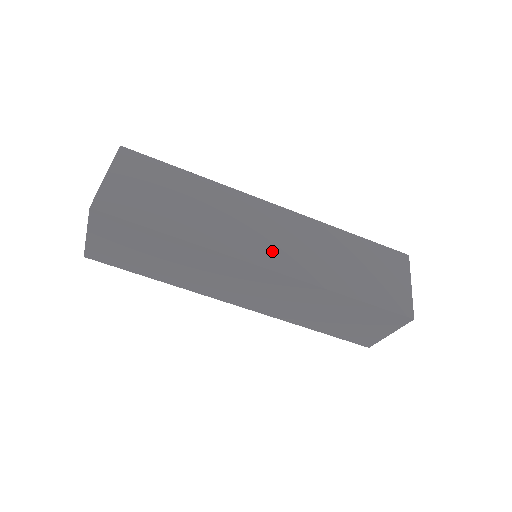
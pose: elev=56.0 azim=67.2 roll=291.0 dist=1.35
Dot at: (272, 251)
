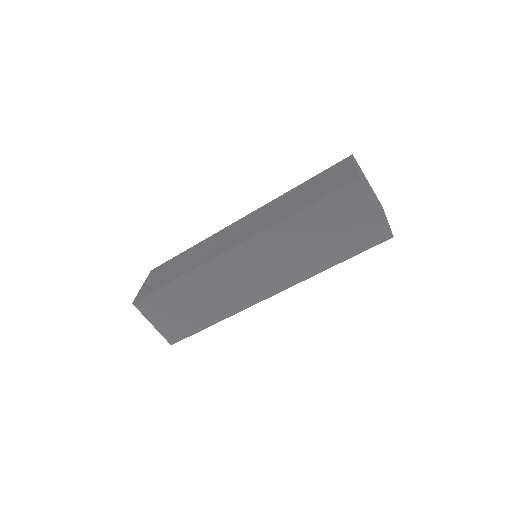
Dot at: (264, 283)
